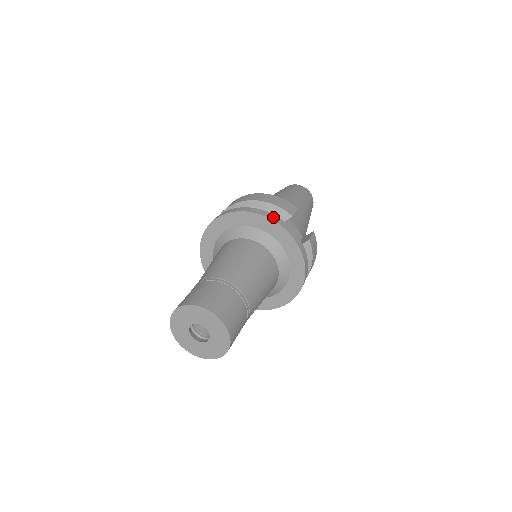
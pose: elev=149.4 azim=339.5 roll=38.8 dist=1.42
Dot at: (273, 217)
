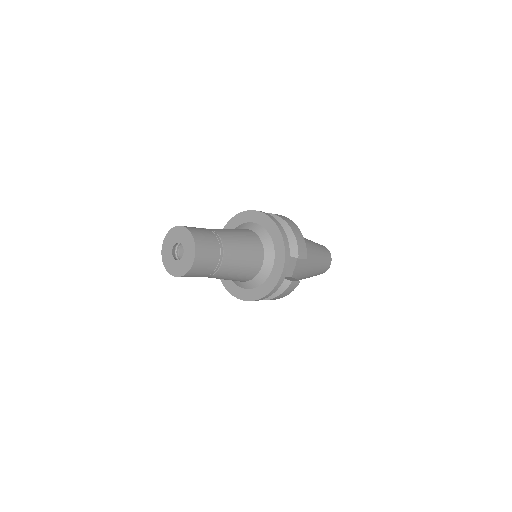
Dot at: (287, 246)
